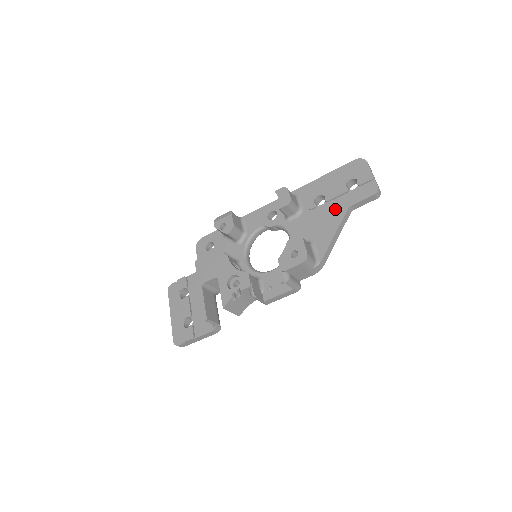
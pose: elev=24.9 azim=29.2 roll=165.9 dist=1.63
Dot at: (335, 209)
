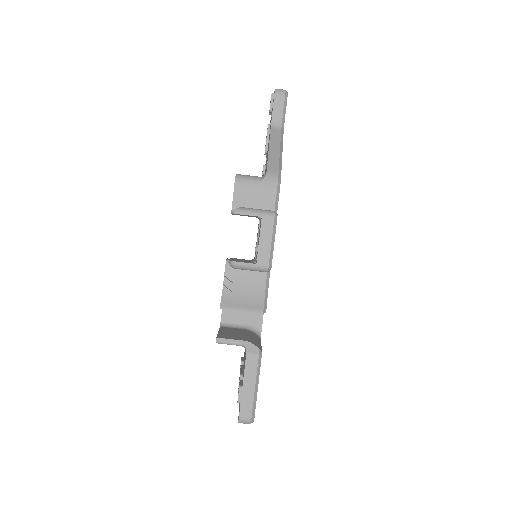
Dot at: occluded
